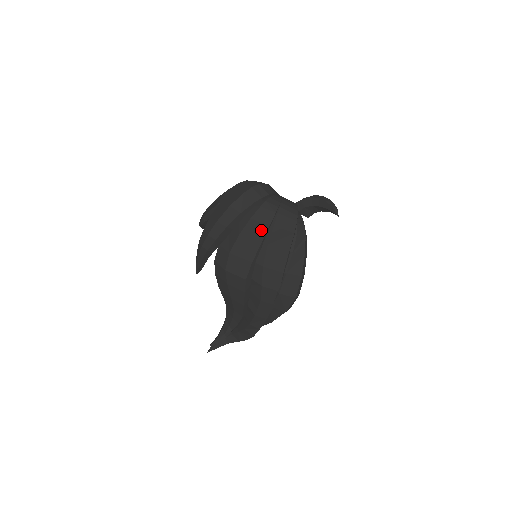
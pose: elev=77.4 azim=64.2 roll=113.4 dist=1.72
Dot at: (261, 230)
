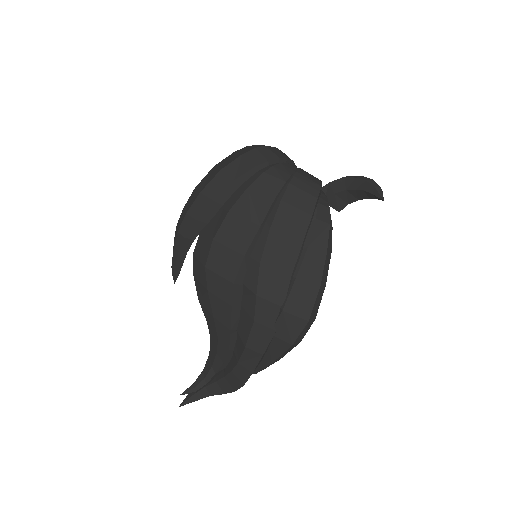
Dot at: (261, 206)
